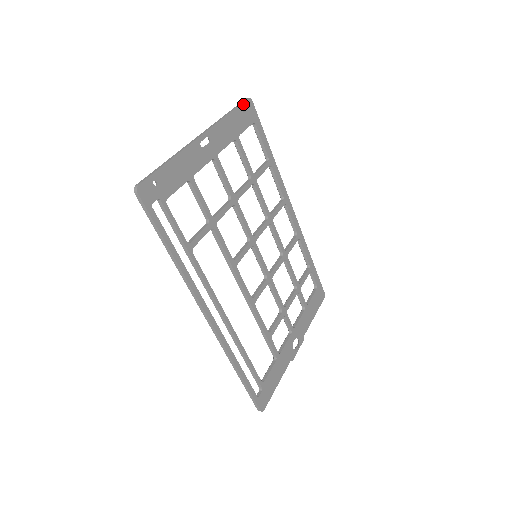
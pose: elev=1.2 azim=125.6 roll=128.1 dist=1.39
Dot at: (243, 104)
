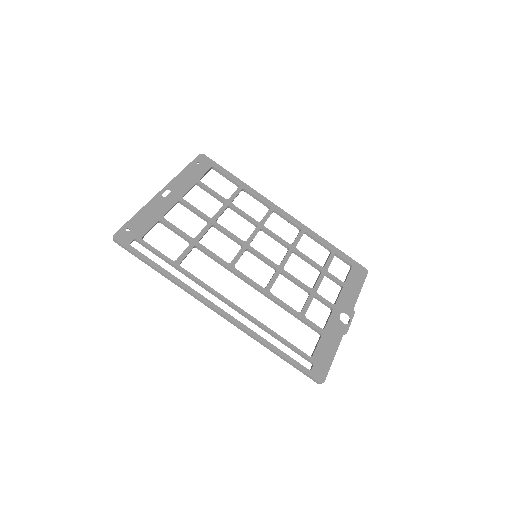
Dot at: (196, 159)
